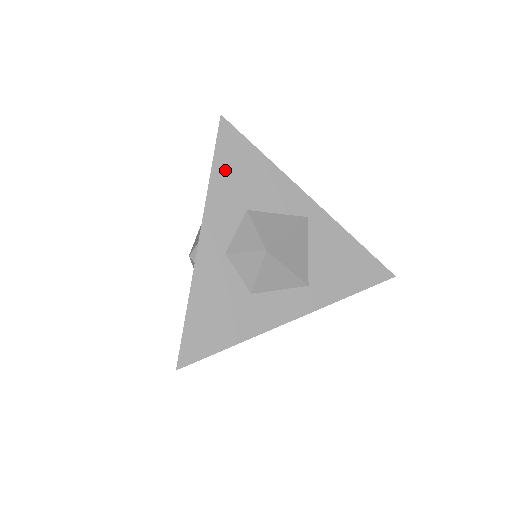
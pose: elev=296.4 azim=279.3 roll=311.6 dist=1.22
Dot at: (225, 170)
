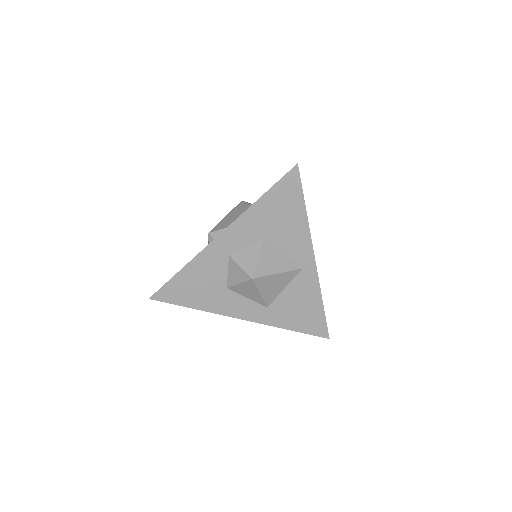
Dot at: (270, 203)
